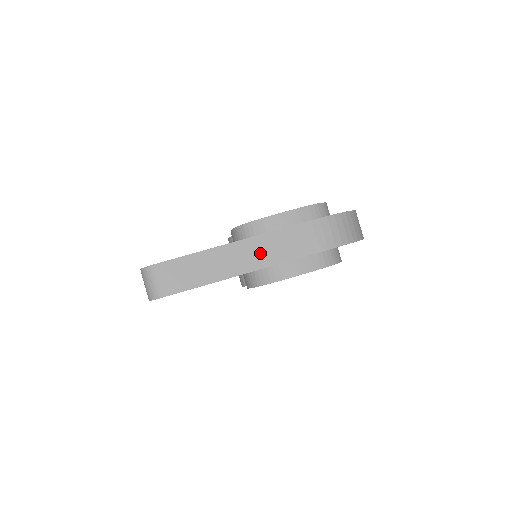
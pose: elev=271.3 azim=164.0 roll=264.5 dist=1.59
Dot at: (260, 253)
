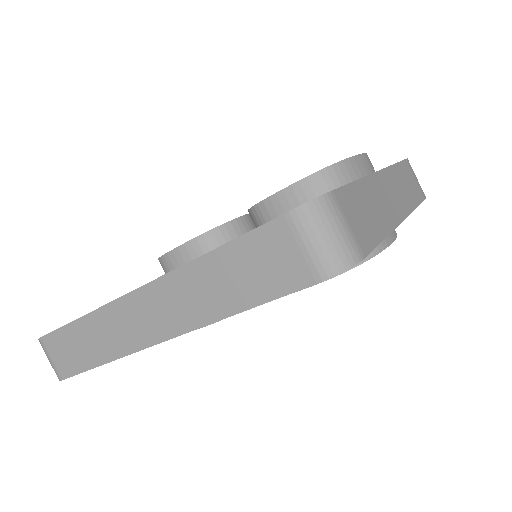
Dot at: (399, 192)
